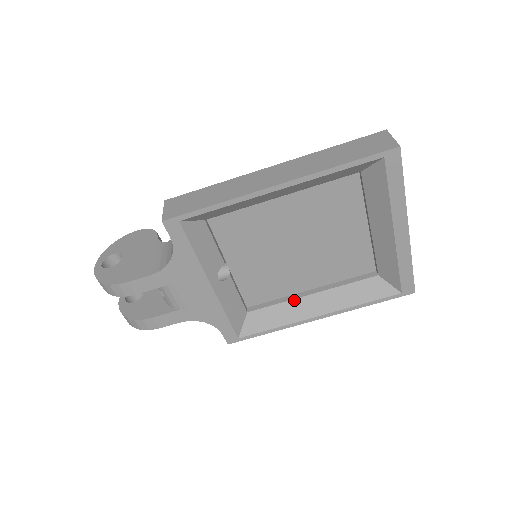
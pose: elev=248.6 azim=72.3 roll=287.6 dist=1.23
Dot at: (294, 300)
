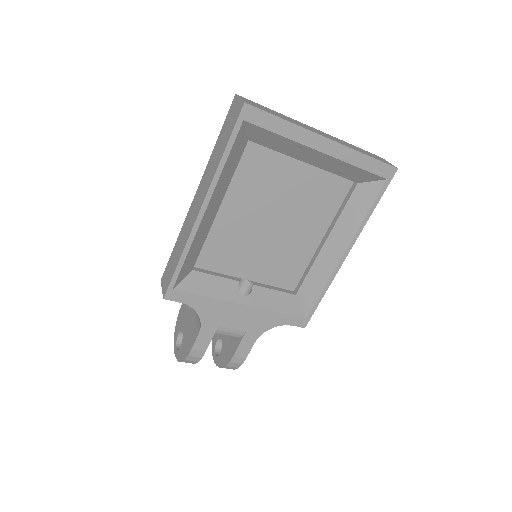
Dot at: (317, 258)
